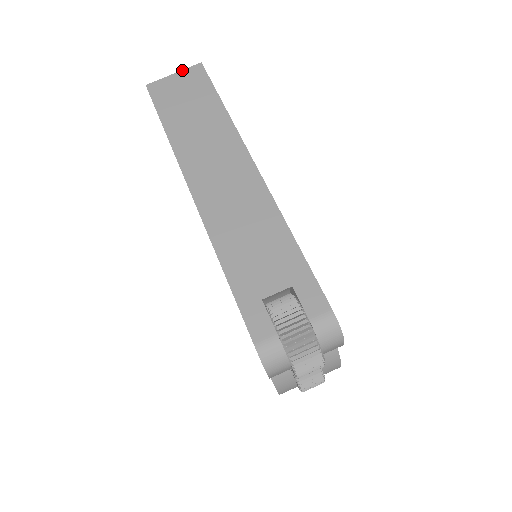
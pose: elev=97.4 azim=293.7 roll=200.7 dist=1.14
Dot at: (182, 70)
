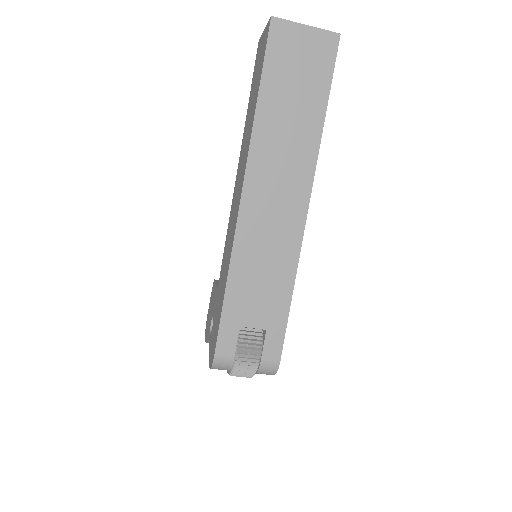
Dot at: (317, 28)
